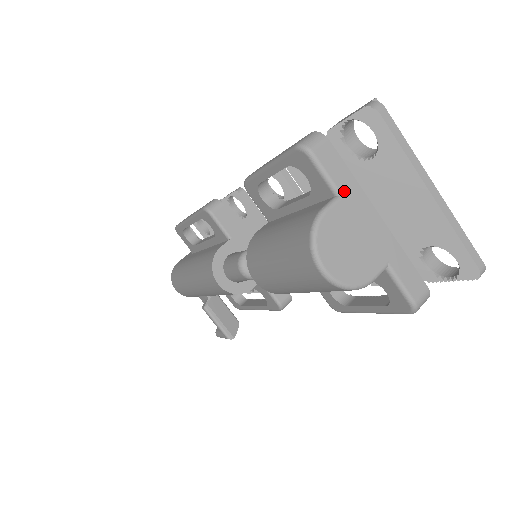
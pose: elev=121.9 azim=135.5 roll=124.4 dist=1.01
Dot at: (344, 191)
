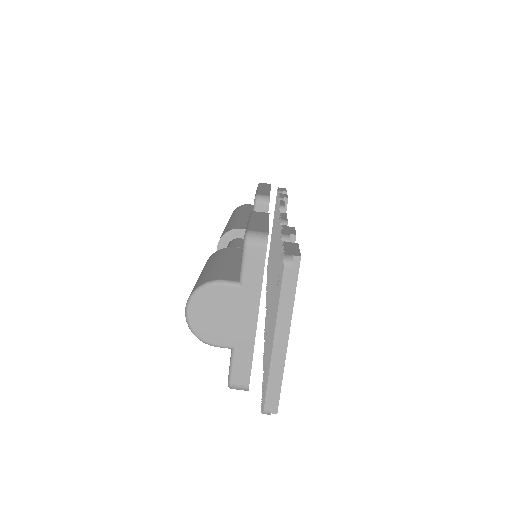
Dot at: (246, 285)
